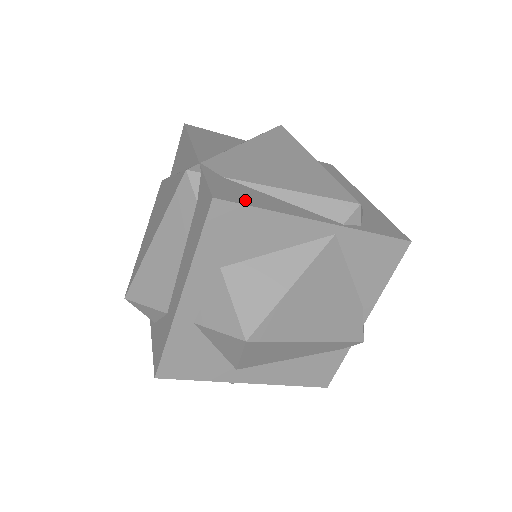
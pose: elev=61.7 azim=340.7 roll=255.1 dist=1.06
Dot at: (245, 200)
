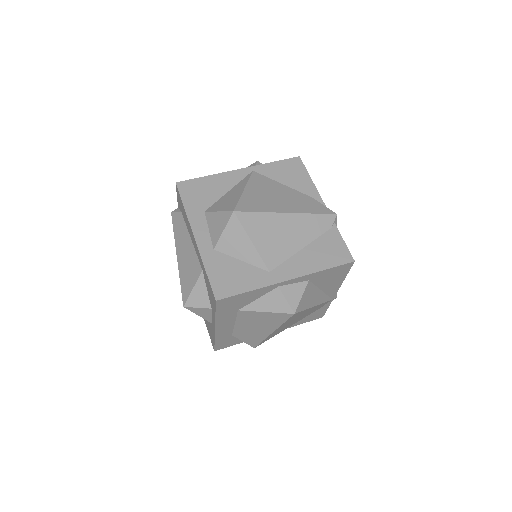
Dot at: occluded
